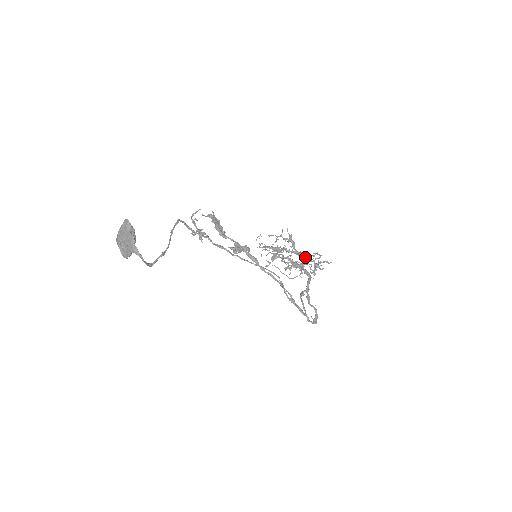
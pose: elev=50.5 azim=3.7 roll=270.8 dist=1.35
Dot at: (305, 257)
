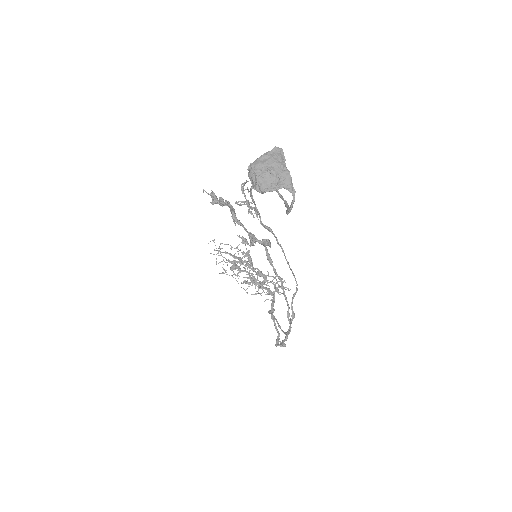
Dot at: (266, 277)
